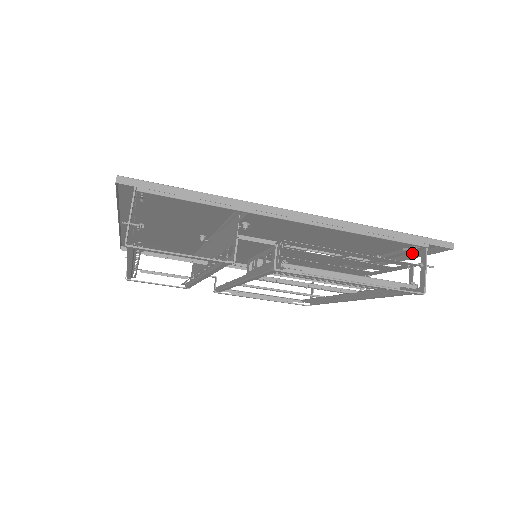
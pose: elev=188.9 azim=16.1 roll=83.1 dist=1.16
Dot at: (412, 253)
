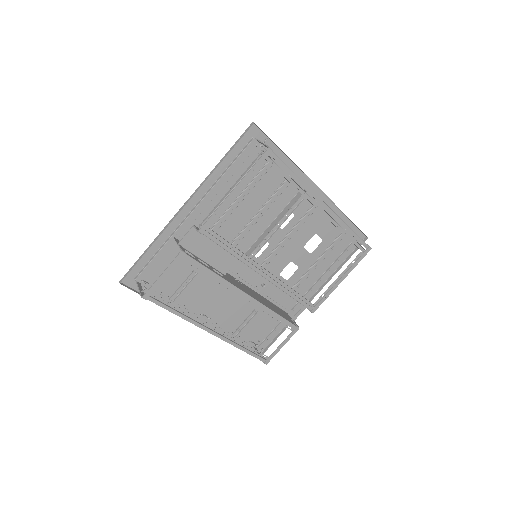
Dot at: (280, 150)
